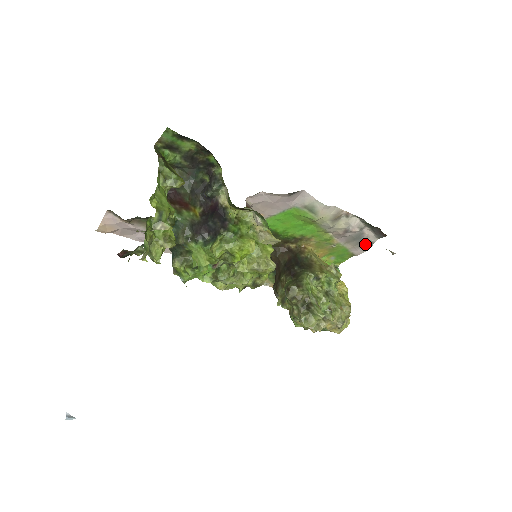
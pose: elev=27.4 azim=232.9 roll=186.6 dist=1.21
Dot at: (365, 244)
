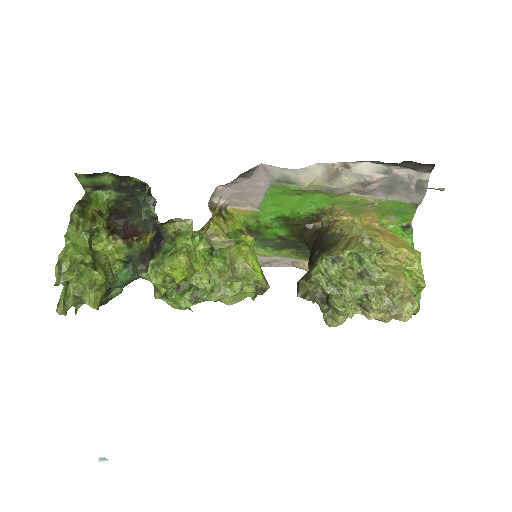
Dot at: (416, 187)
